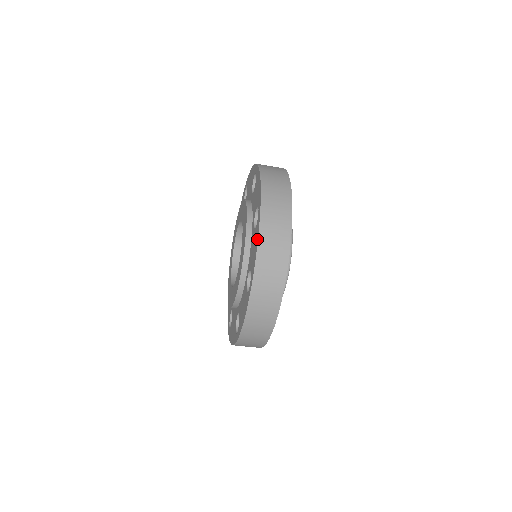
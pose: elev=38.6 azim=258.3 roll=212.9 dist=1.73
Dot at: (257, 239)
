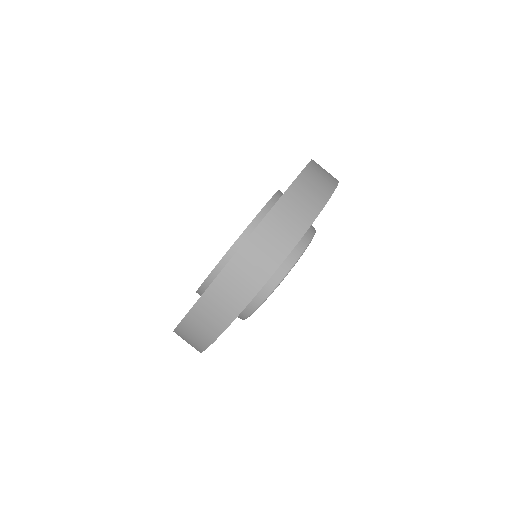
Dot at: (275, 203)
